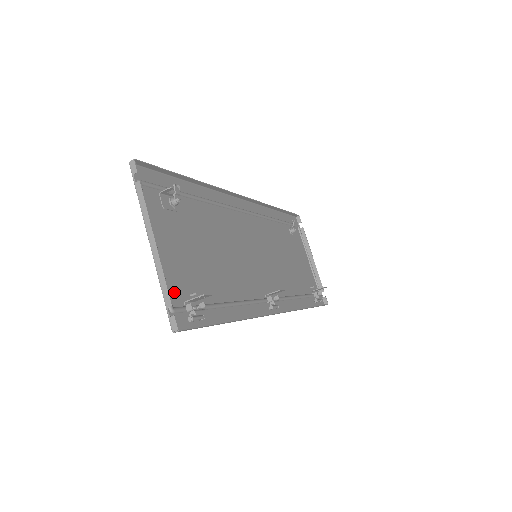
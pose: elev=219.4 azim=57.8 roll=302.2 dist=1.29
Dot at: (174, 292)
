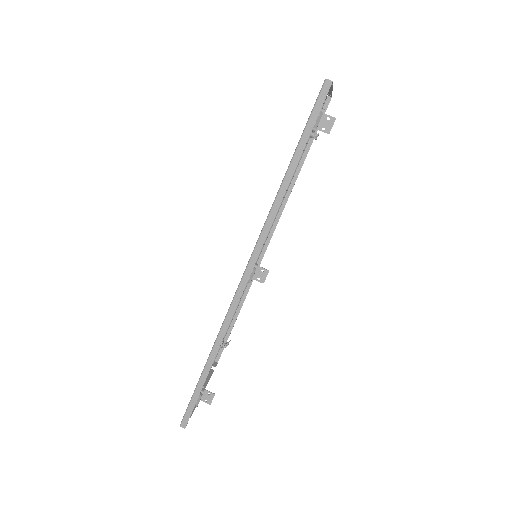
Dot at: occluded
